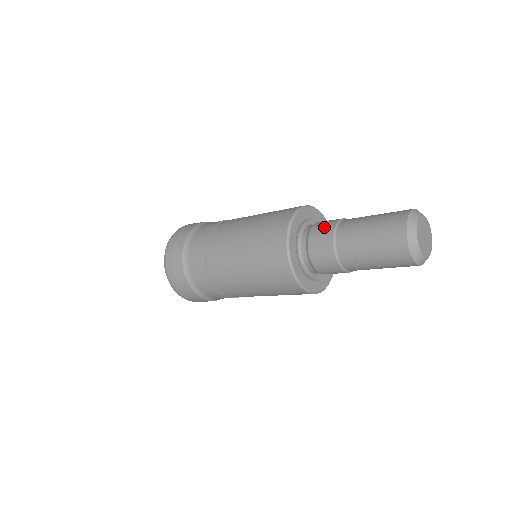
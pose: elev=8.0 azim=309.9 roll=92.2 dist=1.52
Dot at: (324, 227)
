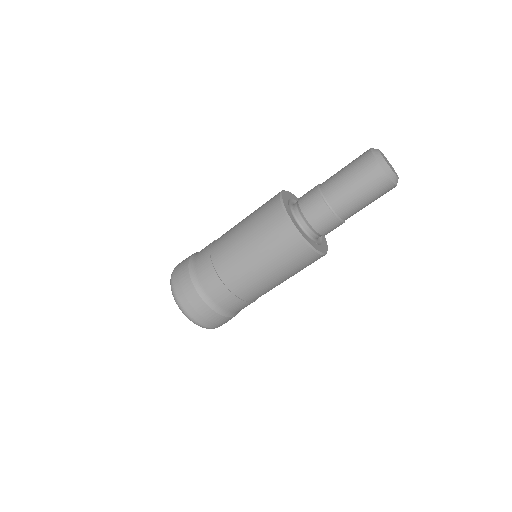
Dot at: (311, 200)
